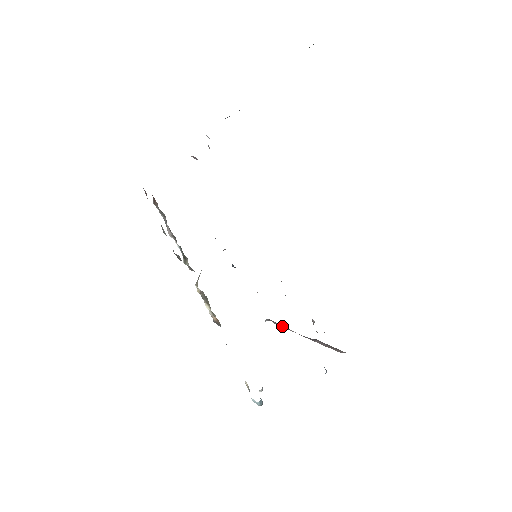
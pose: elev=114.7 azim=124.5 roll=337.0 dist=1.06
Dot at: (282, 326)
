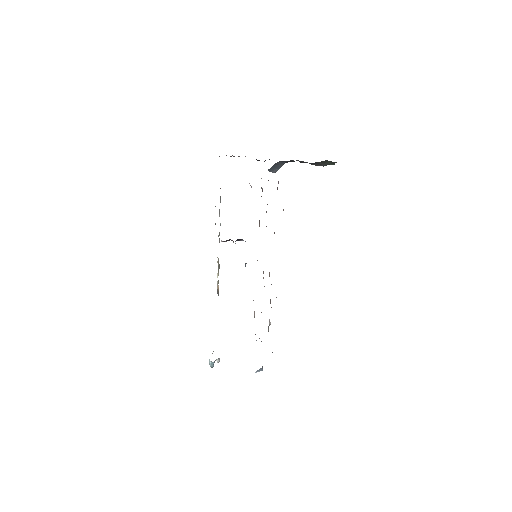
Dot at: occluded
